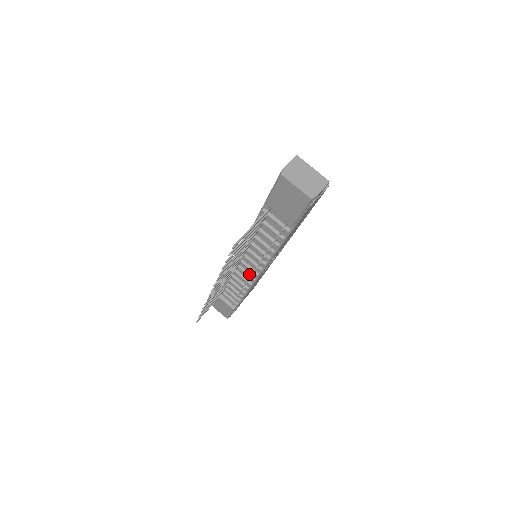
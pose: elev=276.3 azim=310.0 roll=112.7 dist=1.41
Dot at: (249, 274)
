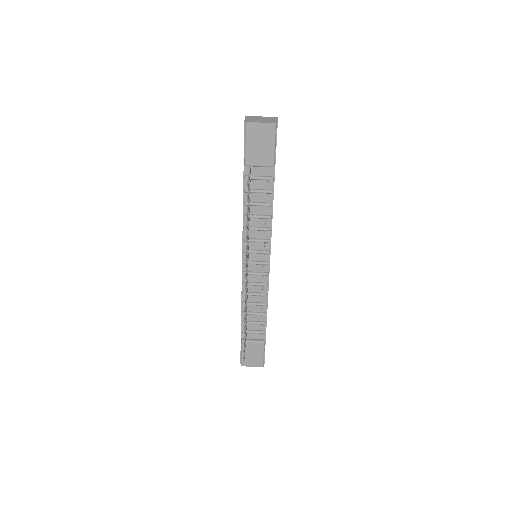
Dot at: (261, 273)
